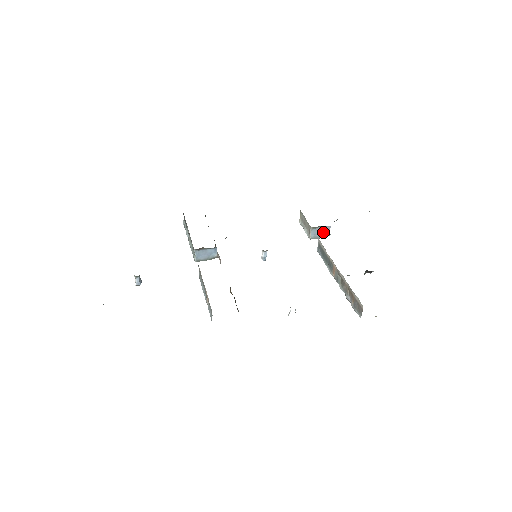
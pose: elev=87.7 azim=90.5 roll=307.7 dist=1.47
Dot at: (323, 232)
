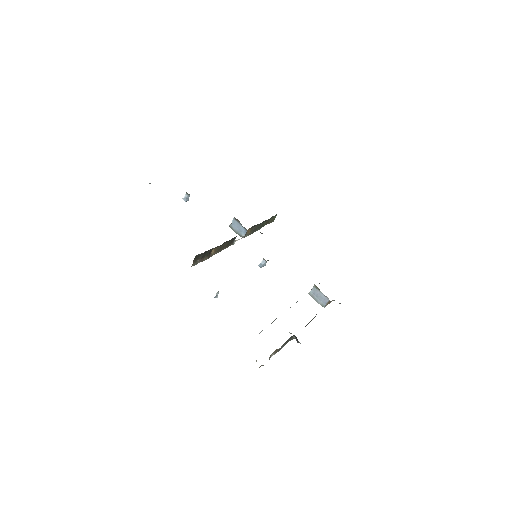
Dot at: (321, 299)
